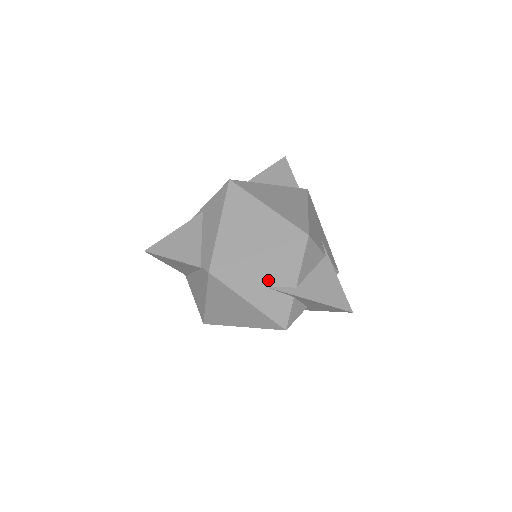
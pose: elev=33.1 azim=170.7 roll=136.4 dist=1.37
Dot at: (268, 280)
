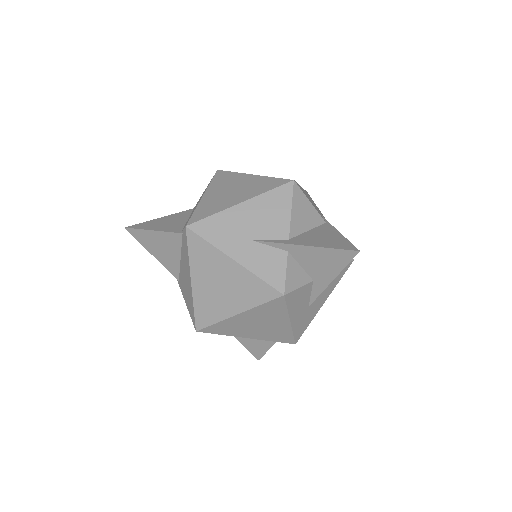
Dot at: (254, 232)
